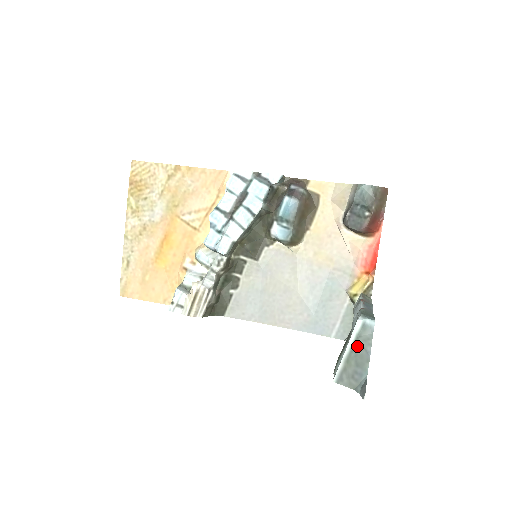
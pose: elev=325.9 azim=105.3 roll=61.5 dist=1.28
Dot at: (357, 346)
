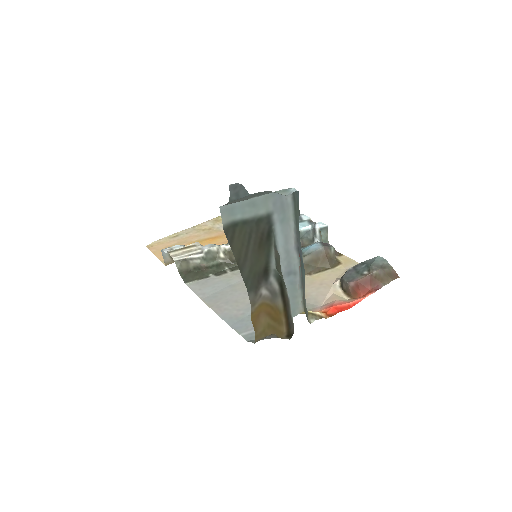
Dot at: (266, 193)
